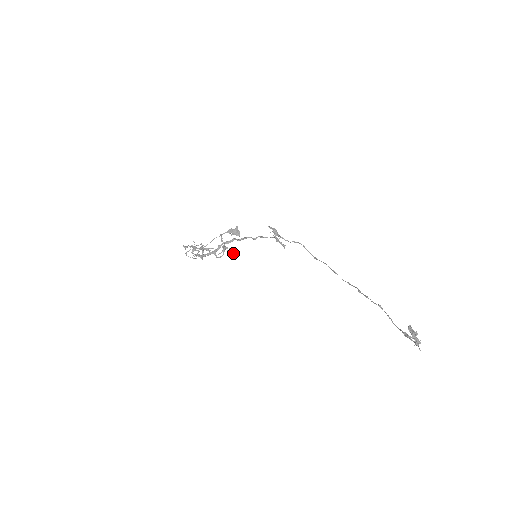
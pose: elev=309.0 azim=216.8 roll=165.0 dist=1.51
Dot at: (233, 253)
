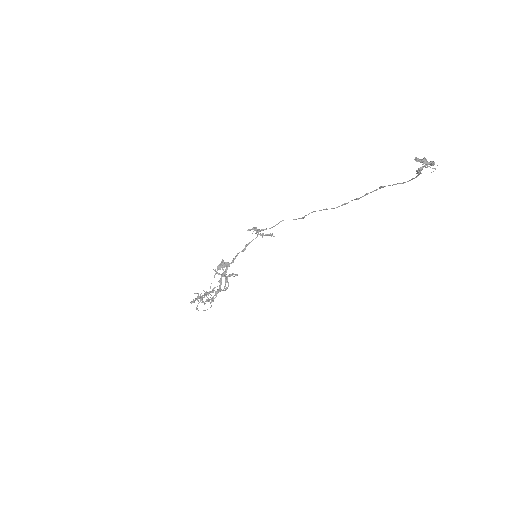
Dot at: (236, 275)
